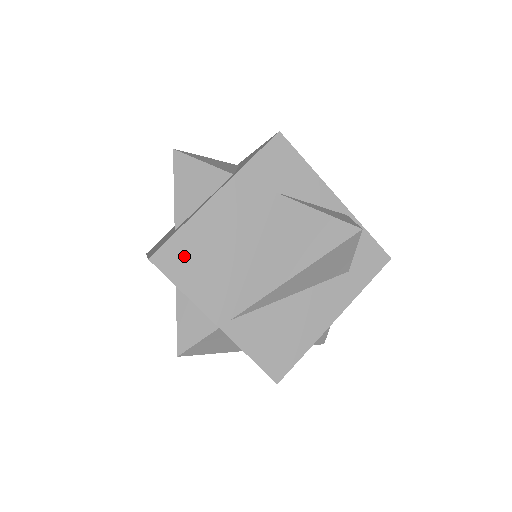
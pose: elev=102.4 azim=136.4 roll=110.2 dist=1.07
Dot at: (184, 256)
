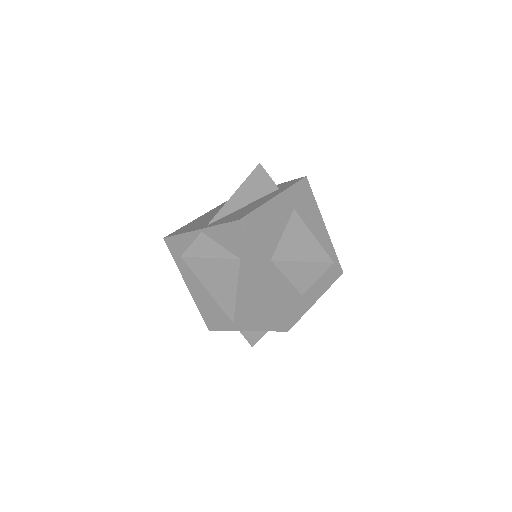
Dot at: occluded
